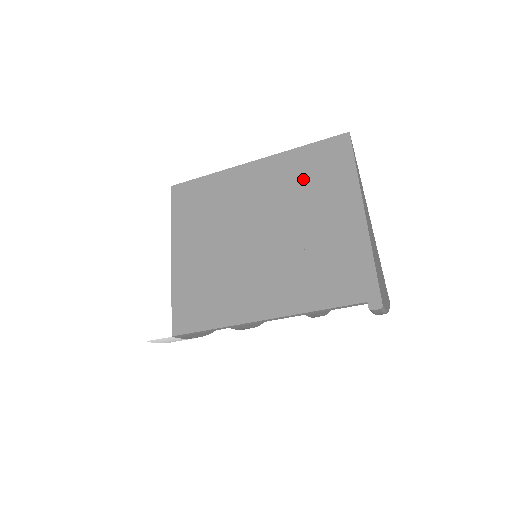
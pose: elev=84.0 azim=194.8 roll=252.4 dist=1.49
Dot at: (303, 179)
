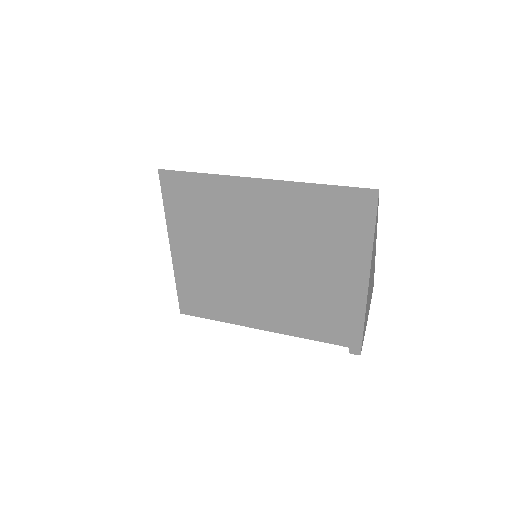
Dot at: (314, 224)
